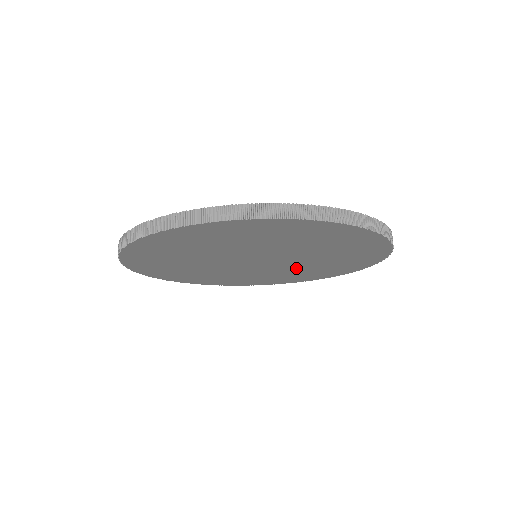
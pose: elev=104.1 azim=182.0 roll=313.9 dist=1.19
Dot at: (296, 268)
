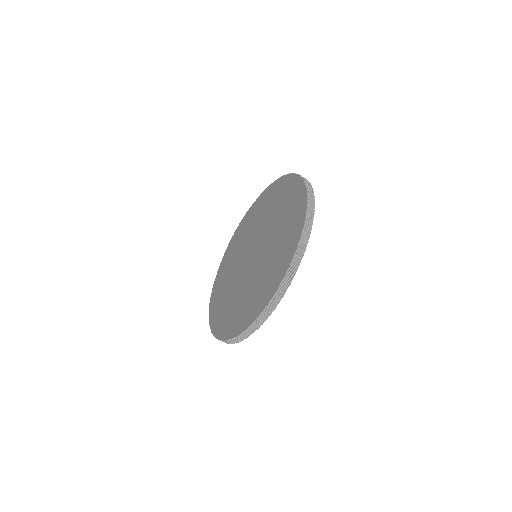
Dot at: occluded
